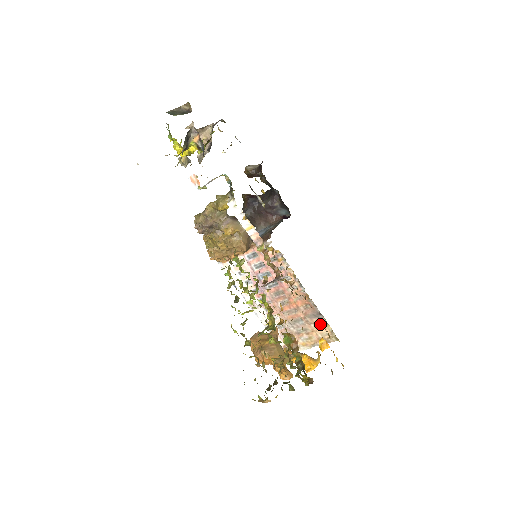
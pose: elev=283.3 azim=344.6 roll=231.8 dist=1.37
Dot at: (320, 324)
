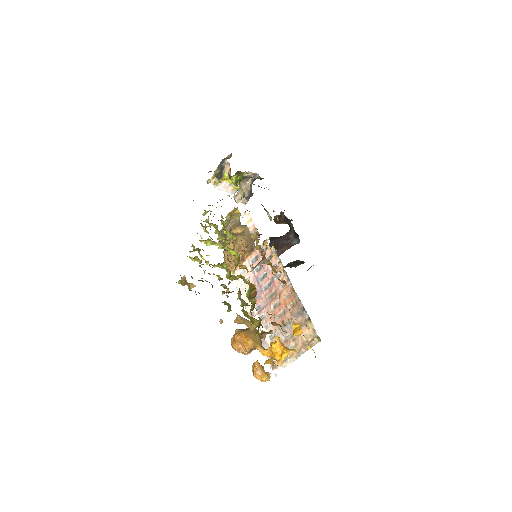
Dot at: (304, 323)
